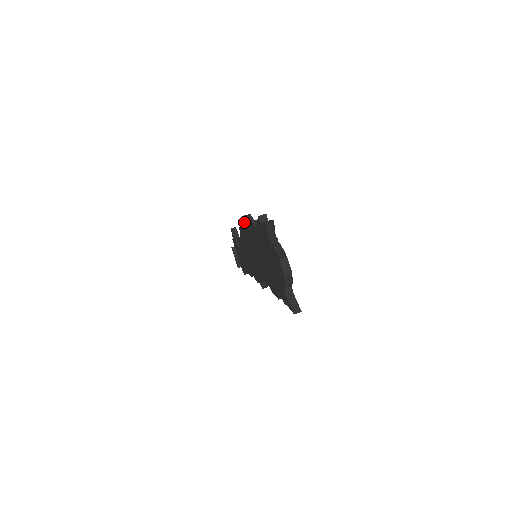
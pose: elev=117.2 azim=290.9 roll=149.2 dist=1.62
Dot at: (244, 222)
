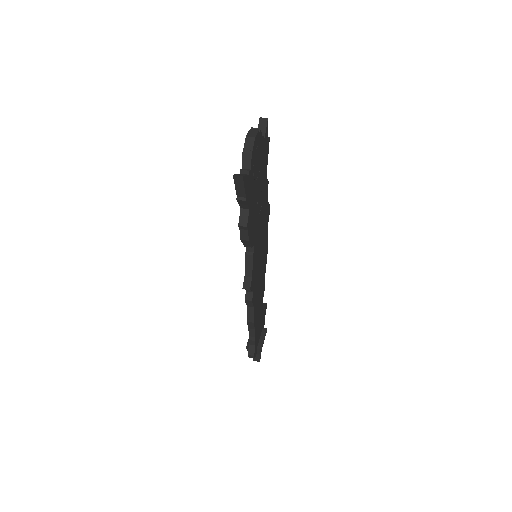
Dot at: occluded
